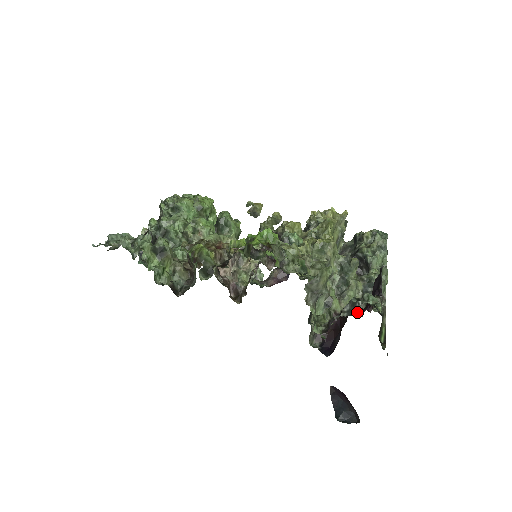
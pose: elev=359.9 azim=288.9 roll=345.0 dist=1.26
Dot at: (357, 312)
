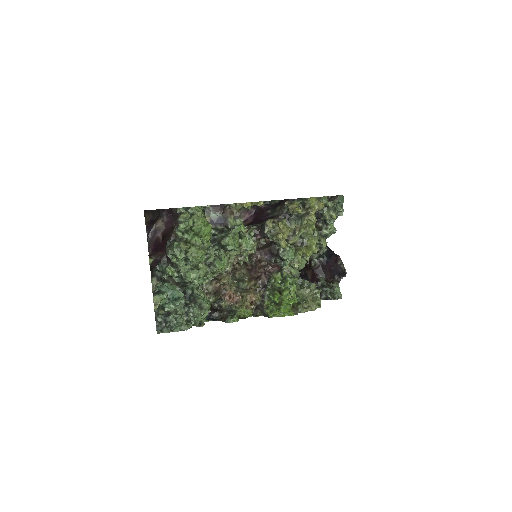
Dot at: (321, 275)
